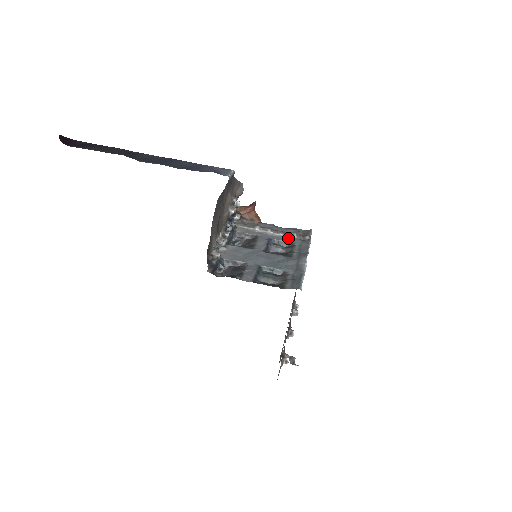
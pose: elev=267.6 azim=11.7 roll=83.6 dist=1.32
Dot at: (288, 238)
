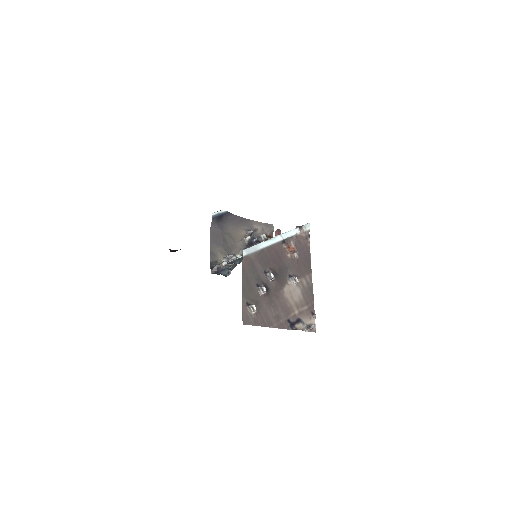
Dot at: occluded
